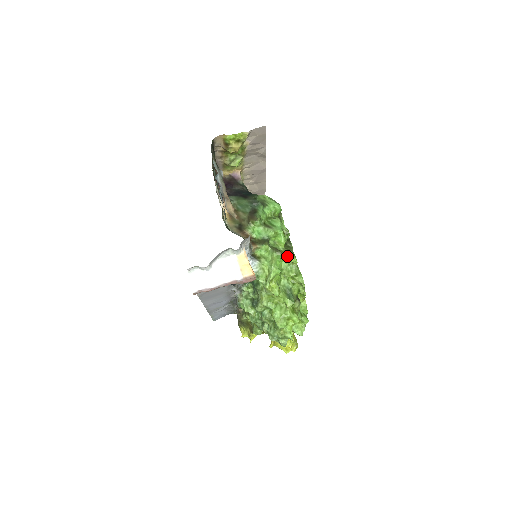
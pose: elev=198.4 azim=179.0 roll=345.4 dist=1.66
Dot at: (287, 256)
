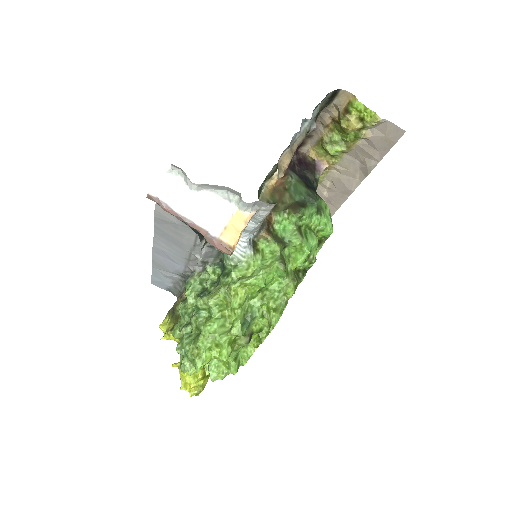
Dot at: (287, 280)
